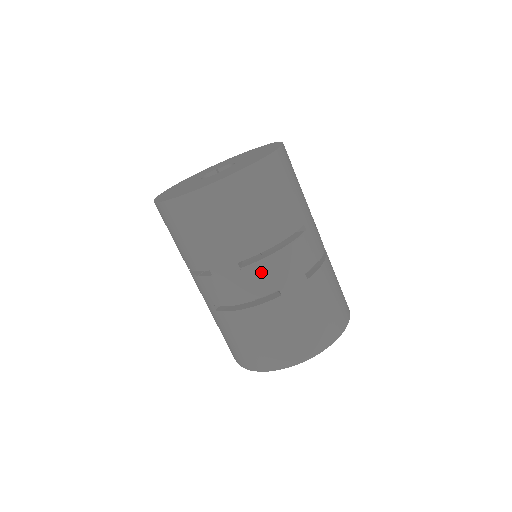
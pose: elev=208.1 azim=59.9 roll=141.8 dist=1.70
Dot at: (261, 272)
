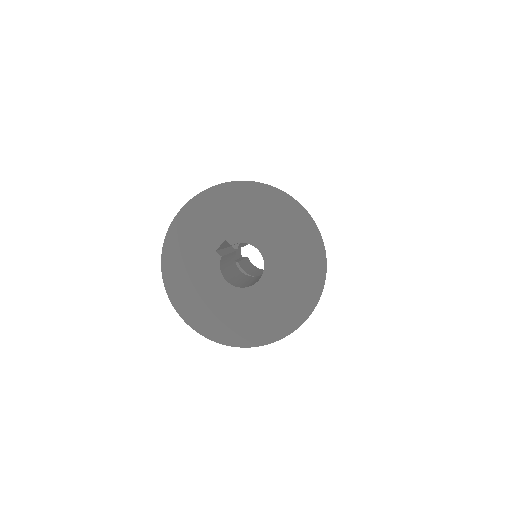
Dot at: occluded
